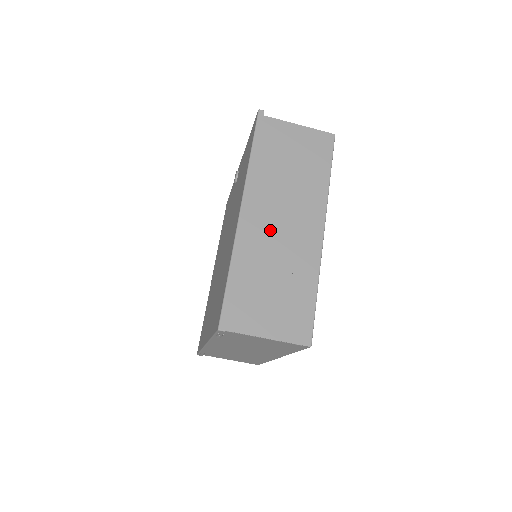
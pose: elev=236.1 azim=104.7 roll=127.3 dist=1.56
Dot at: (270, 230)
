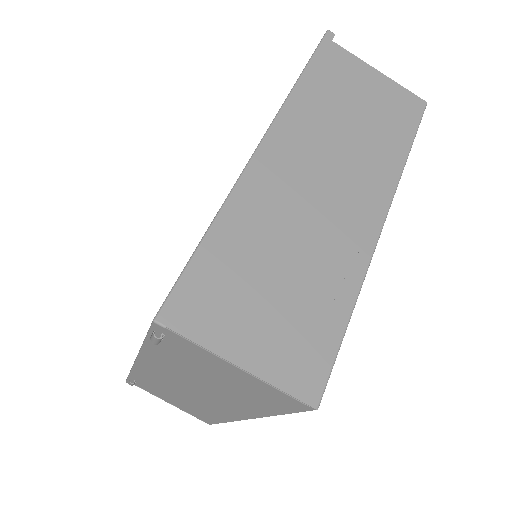
Dot at: (298, 191)
